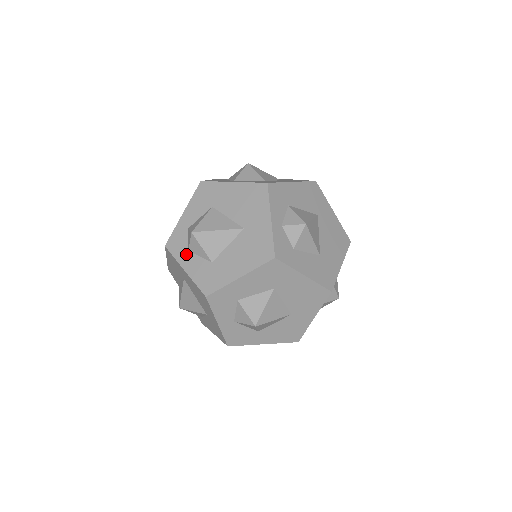
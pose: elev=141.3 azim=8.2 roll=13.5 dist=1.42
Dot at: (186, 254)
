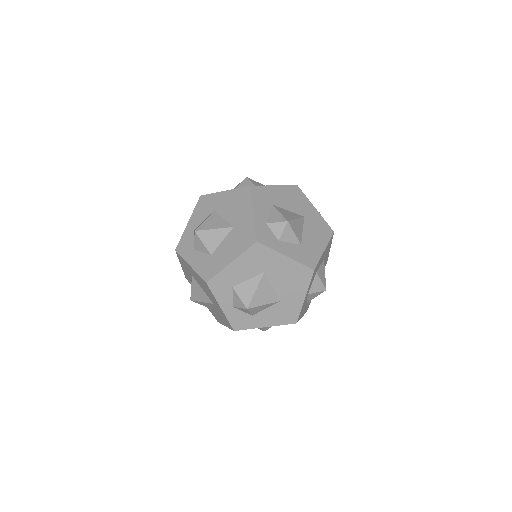
Dot at: (279, 243)
